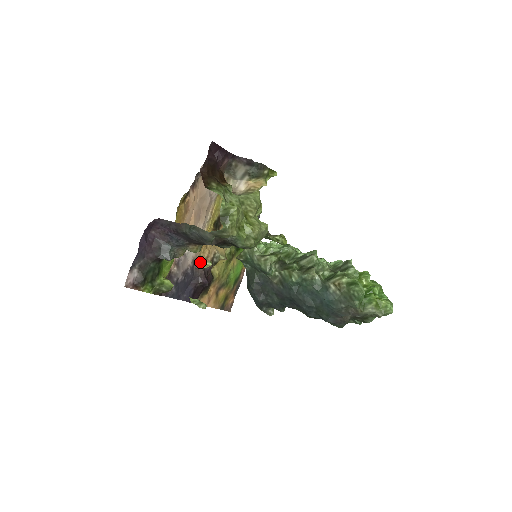
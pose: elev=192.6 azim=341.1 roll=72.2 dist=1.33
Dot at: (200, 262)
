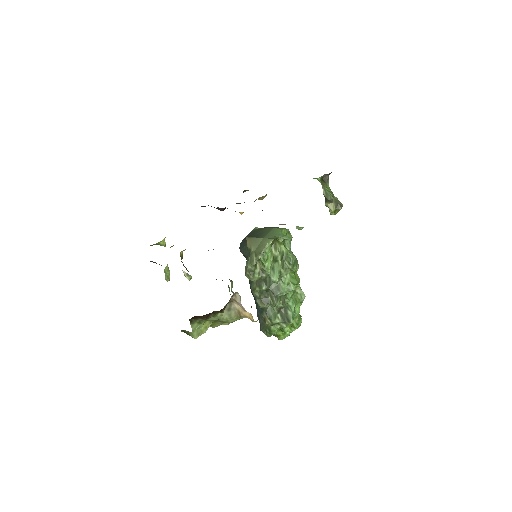
Dot at: occluded
